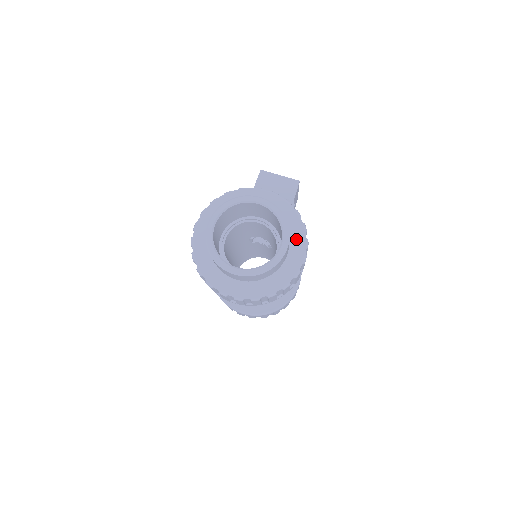
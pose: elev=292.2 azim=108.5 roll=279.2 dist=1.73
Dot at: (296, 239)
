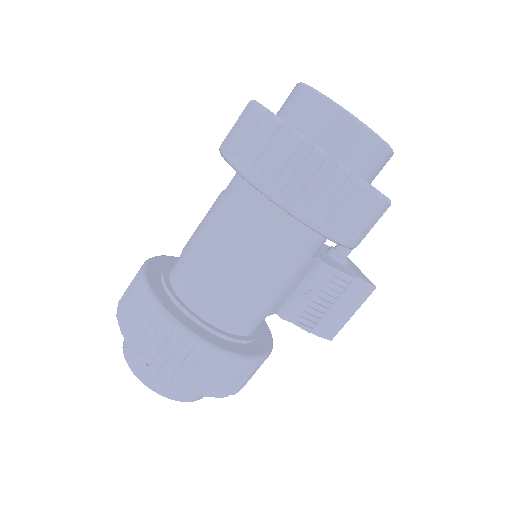
Dot at: occluded
